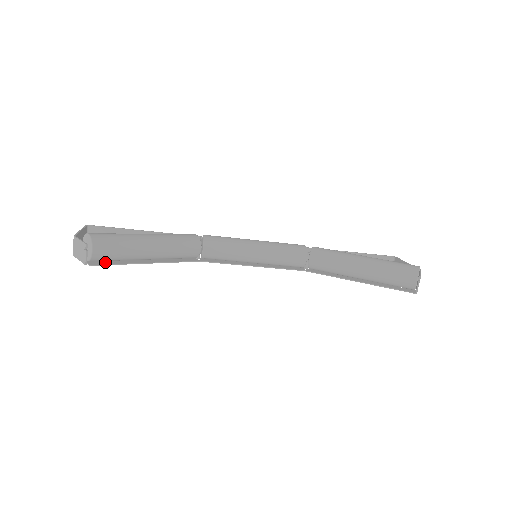
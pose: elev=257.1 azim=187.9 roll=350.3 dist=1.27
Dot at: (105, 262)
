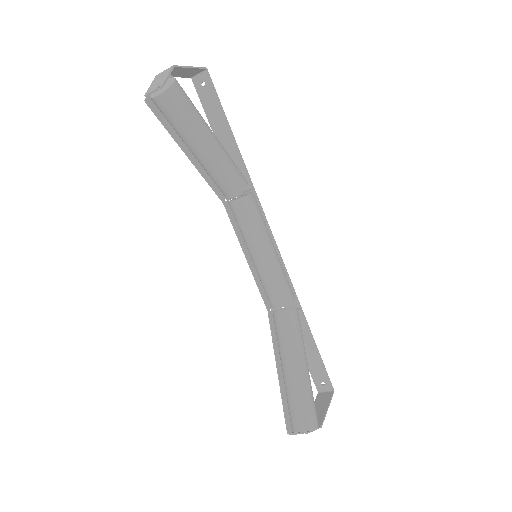
Dot at: (160, 113)
